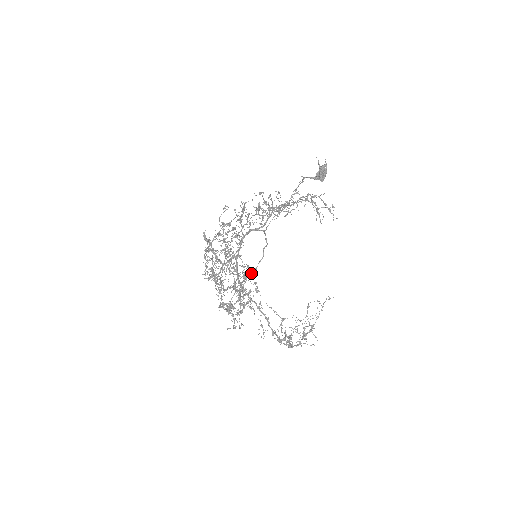
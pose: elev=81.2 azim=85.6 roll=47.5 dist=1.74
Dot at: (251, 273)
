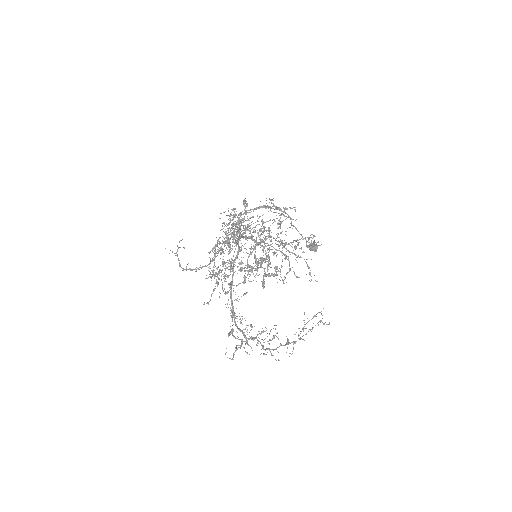
Dot at: occluded
